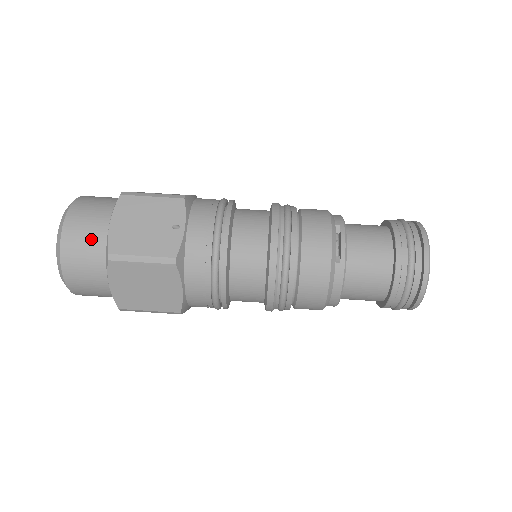
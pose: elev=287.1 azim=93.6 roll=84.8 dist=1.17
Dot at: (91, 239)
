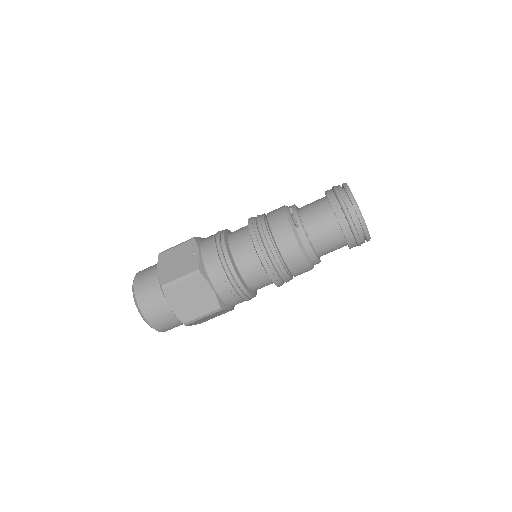
Dot at: (151, 285)
